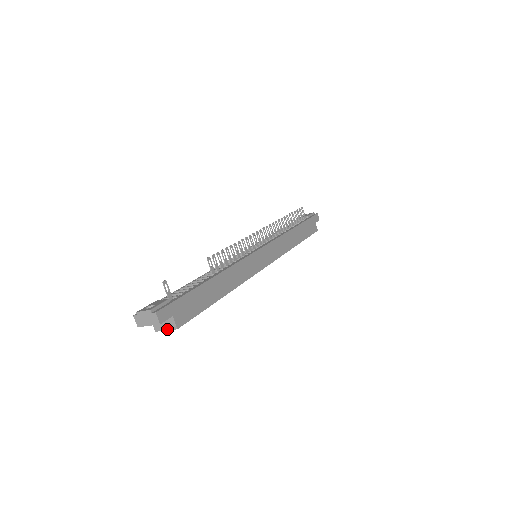
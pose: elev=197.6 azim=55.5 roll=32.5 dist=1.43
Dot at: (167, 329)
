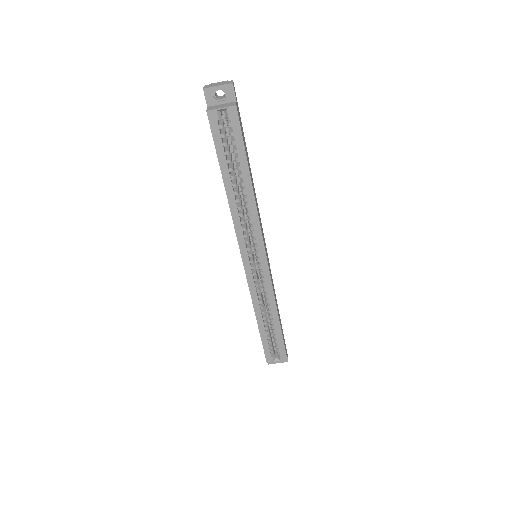
Dot at: (223, 107)
